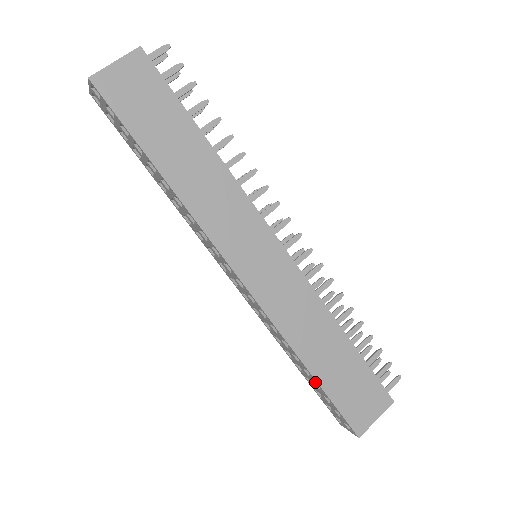
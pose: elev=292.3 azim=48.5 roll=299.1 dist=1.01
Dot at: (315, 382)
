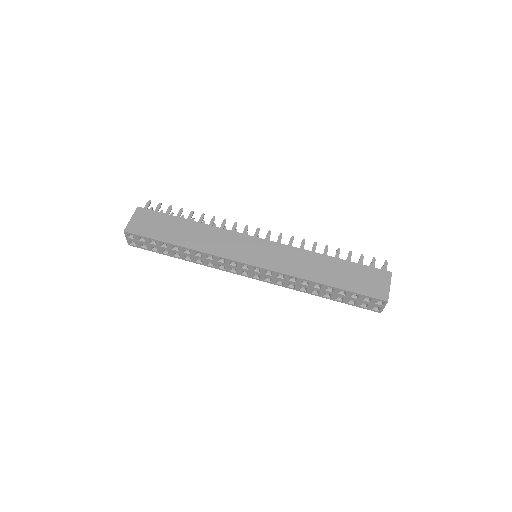
Dot at: (337, 290)
